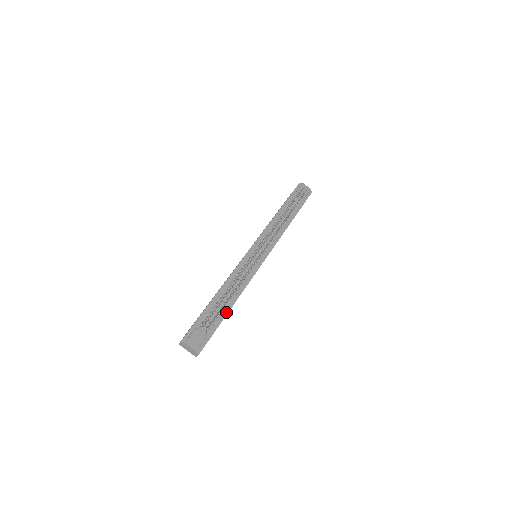
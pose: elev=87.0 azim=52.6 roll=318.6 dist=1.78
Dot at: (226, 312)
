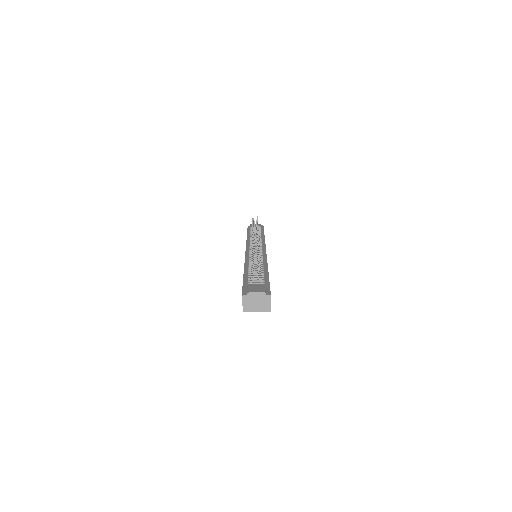
Dot at: (266, 273)
